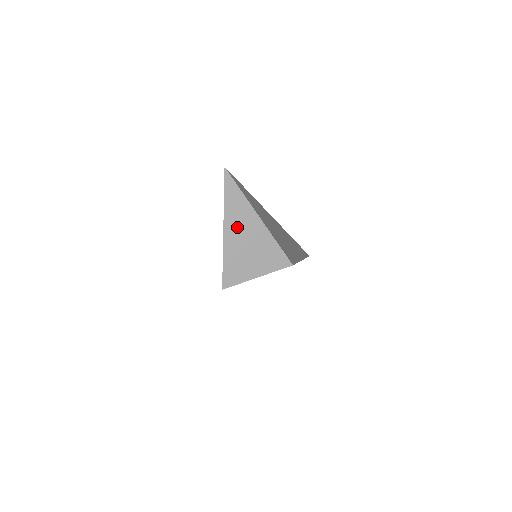
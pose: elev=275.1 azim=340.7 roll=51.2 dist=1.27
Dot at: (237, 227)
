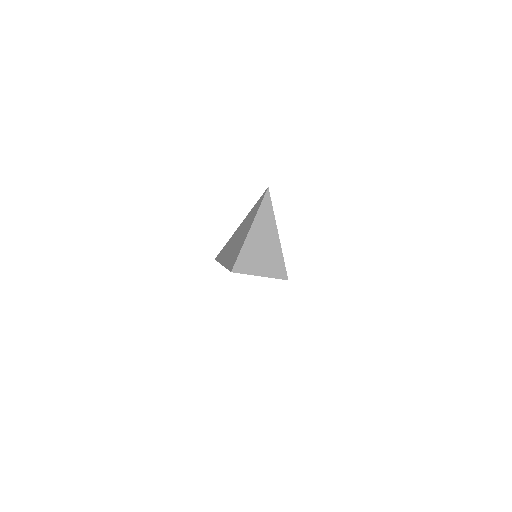
Dot at: (260, 233)
